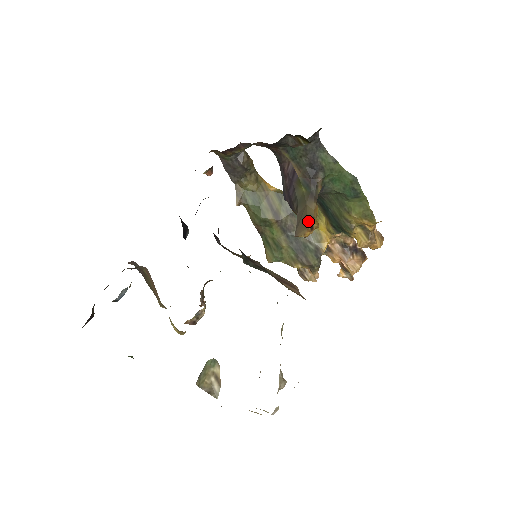
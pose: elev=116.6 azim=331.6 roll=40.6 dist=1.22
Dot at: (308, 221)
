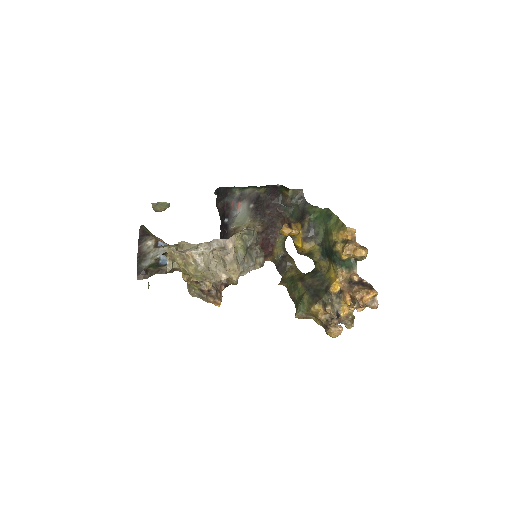
Dot at: (287, 224)
